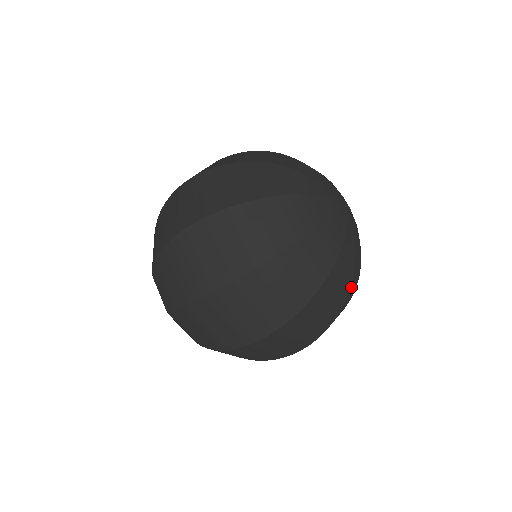
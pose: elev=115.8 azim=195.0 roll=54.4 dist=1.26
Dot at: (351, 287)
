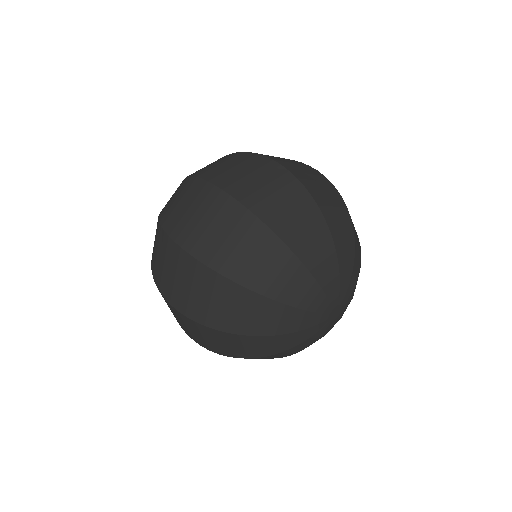
Dot at: occluded
